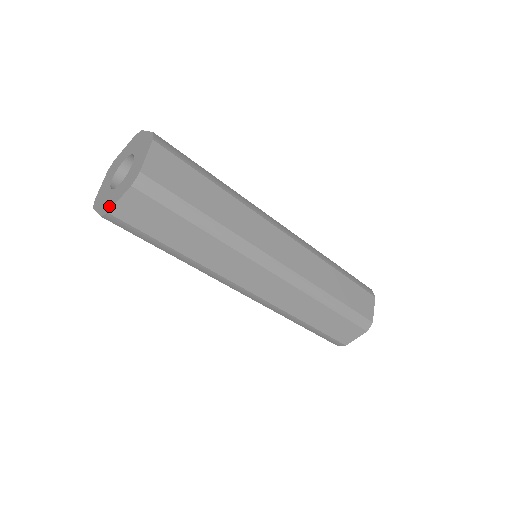
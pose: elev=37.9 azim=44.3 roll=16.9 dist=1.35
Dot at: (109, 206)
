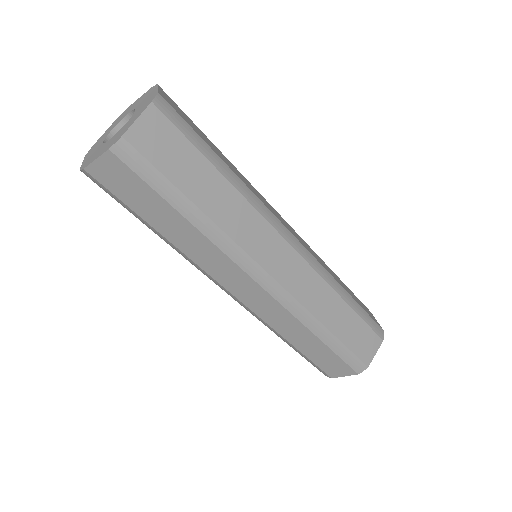
Dot at: (120, 134)
